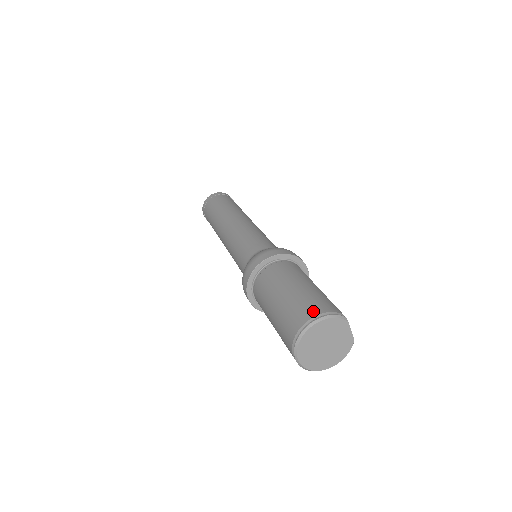
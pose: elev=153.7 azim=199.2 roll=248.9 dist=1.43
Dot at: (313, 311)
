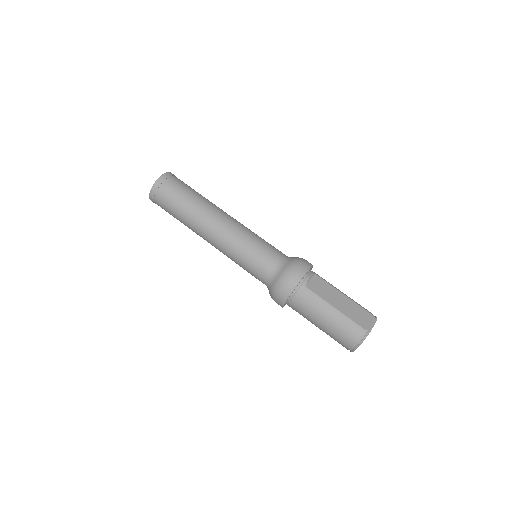
Dot at: (349, 343)
